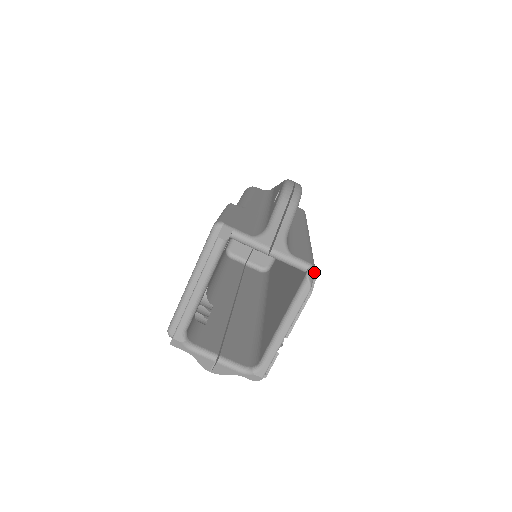
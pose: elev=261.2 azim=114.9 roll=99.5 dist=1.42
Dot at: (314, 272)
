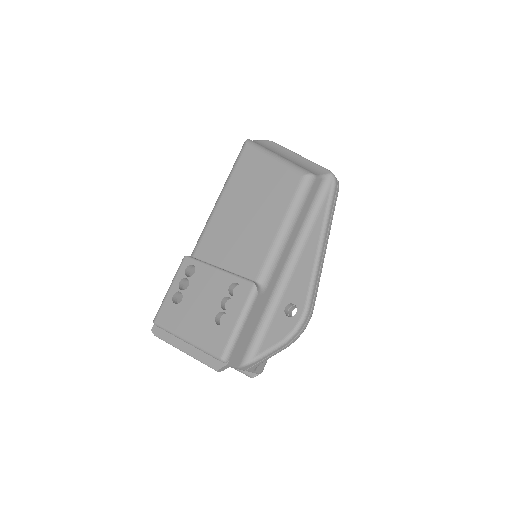
Dot at: (260, 373)
